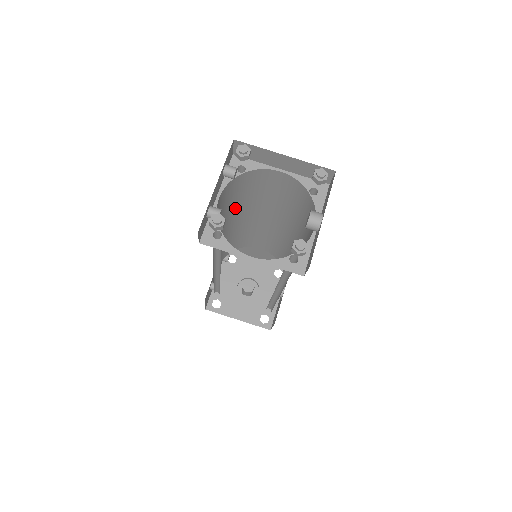
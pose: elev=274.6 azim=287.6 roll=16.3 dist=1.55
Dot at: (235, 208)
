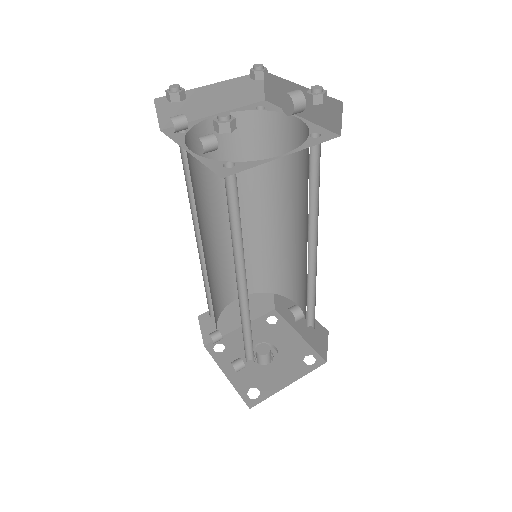
Dot at: (198, 213)
